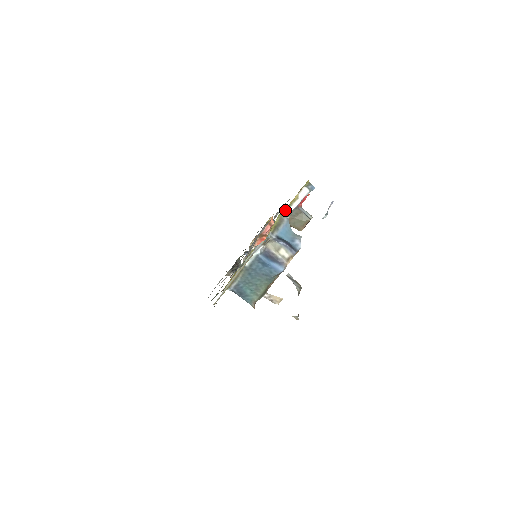
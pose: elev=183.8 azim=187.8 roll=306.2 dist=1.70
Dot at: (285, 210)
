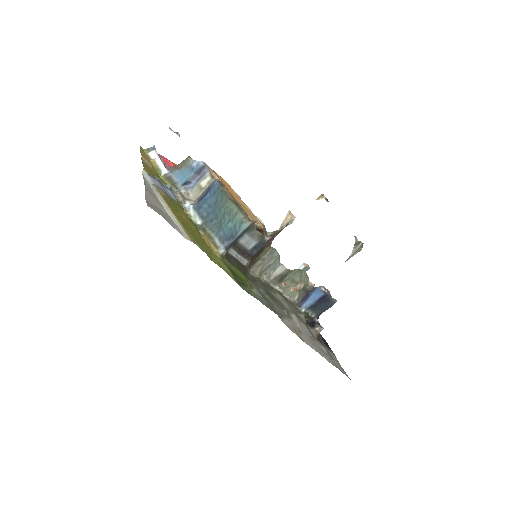
Dot at: (160, 173)
